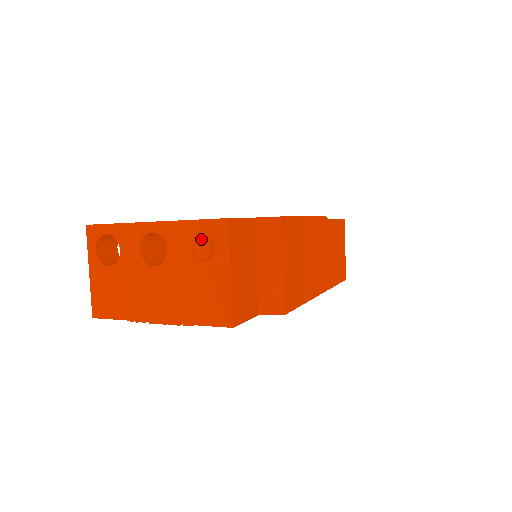
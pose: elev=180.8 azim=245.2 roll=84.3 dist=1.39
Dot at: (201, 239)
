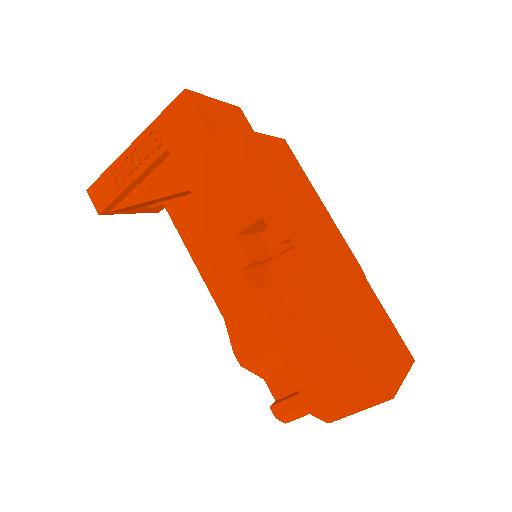
Dot at: occluded
